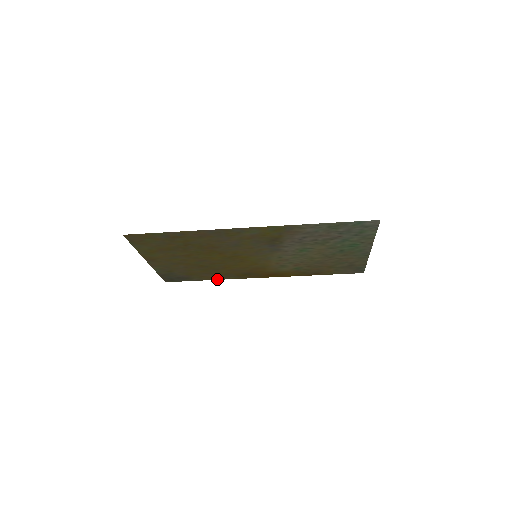
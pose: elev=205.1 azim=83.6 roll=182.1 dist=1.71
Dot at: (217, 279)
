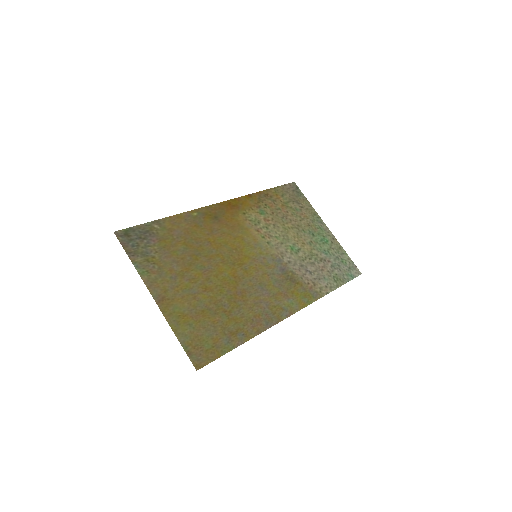
Dot at: (177, 215)
